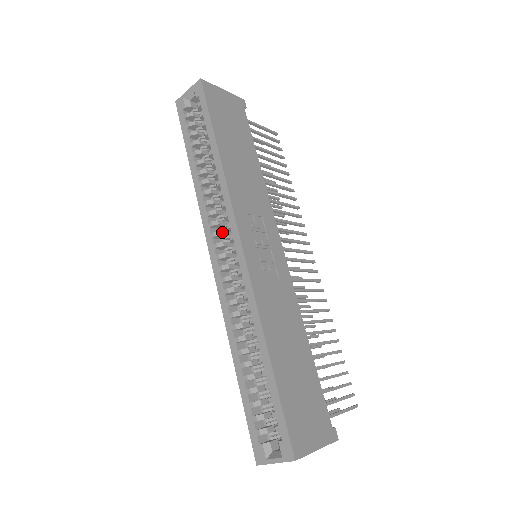
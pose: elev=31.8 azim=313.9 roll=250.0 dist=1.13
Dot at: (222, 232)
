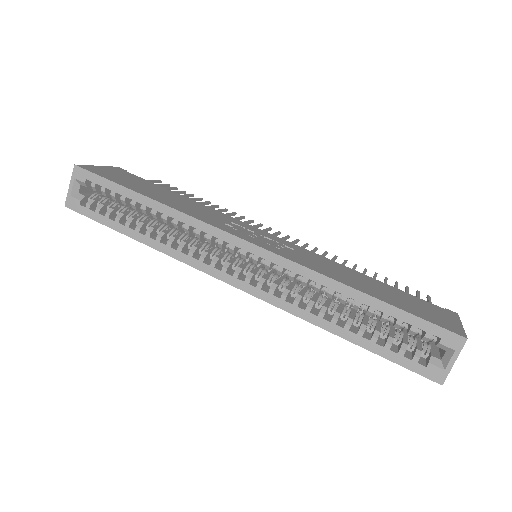
Dot at: (217, 256)
